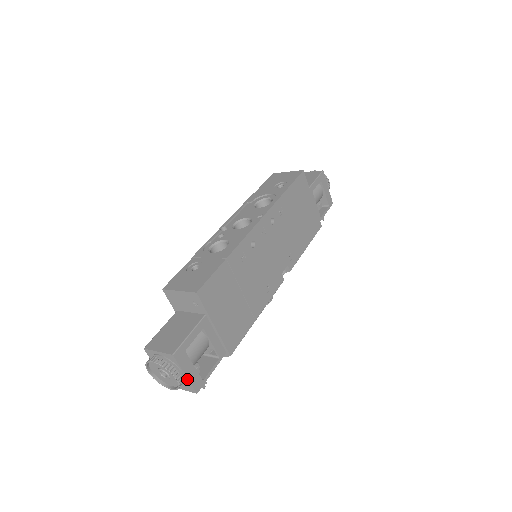
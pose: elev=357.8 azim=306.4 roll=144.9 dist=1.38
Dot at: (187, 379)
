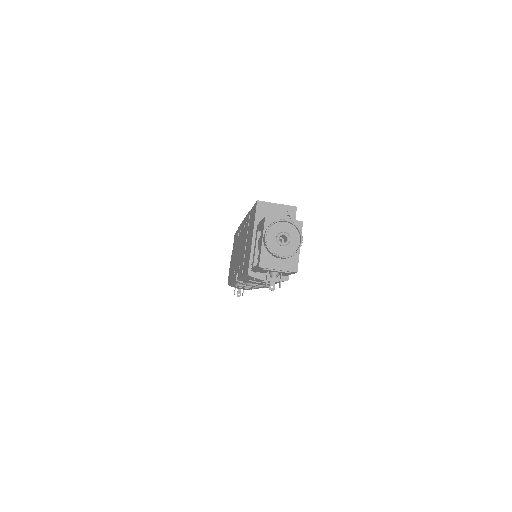
Dot at: (298, 252)
